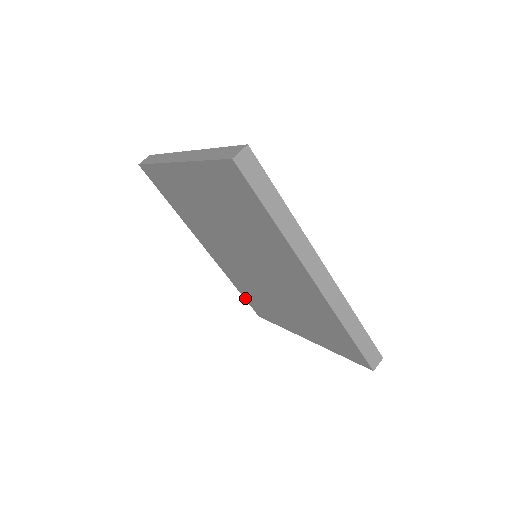
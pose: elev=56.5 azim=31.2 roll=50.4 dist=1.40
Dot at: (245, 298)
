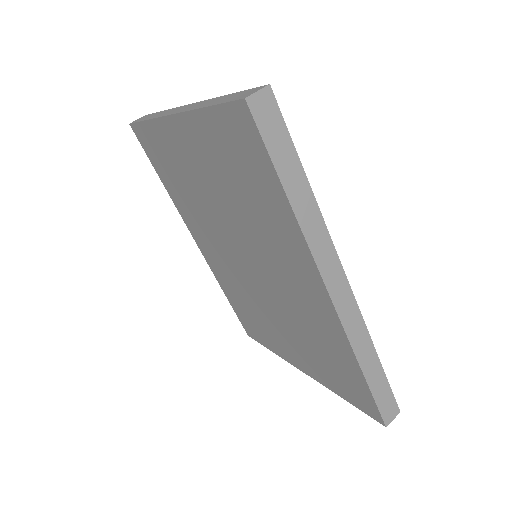
Dot at: (235, 310)
